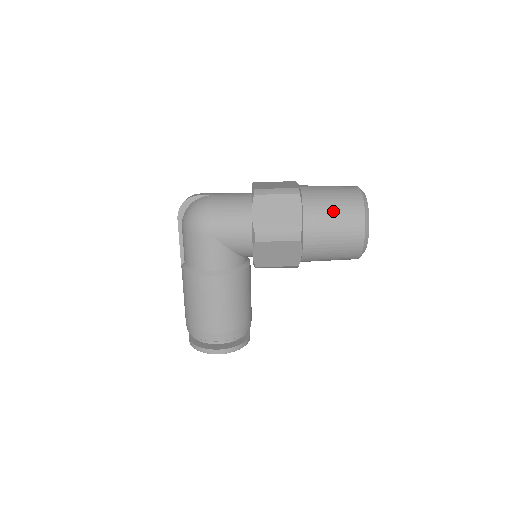
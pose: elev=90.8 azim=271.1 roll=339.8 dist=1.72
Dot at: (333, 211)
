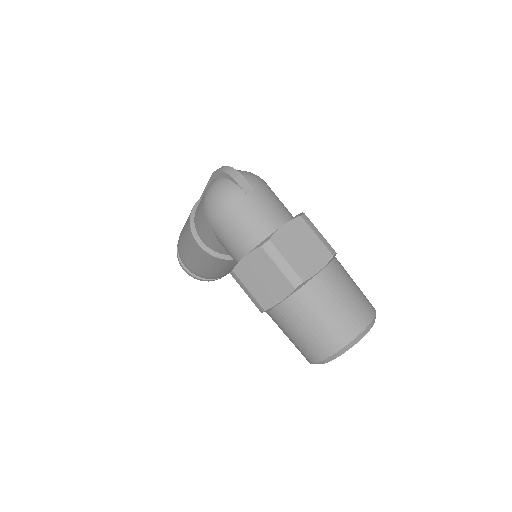
Dot at: (306, 328)
